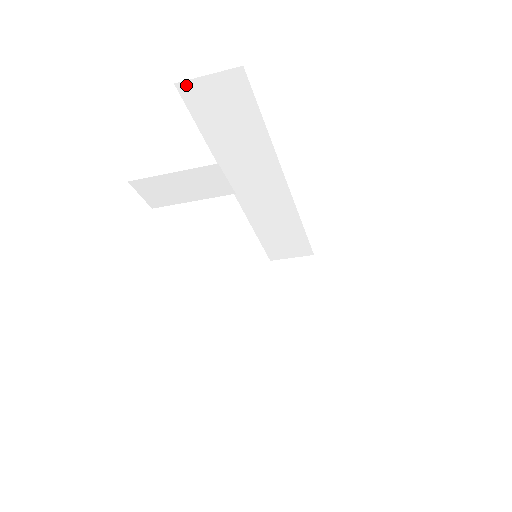
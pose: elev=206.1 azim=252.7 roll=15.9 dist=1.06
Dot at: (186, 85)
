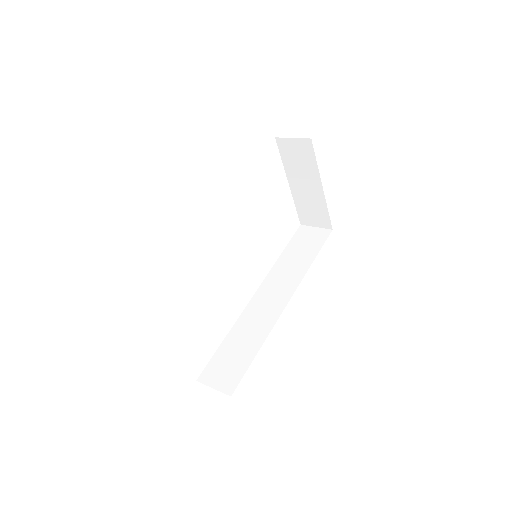
Dot at: occluded
